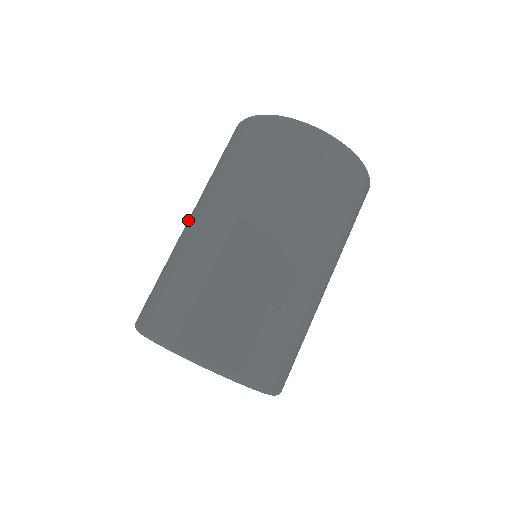
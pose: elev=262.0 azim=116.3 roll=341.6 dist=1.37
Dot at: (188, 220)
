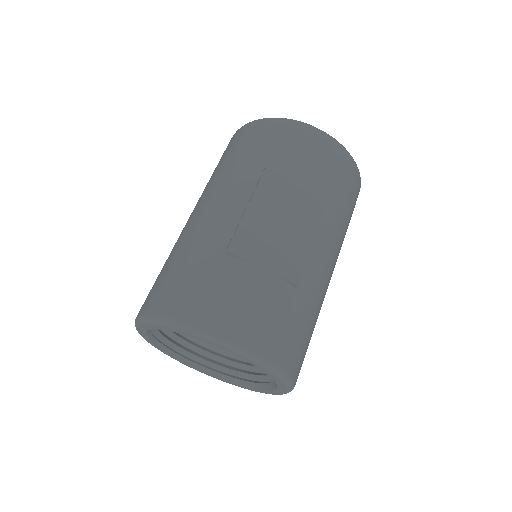
Dot at: (190, 216)
